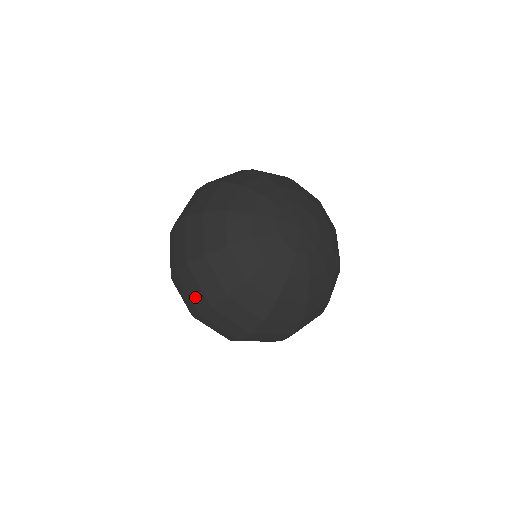
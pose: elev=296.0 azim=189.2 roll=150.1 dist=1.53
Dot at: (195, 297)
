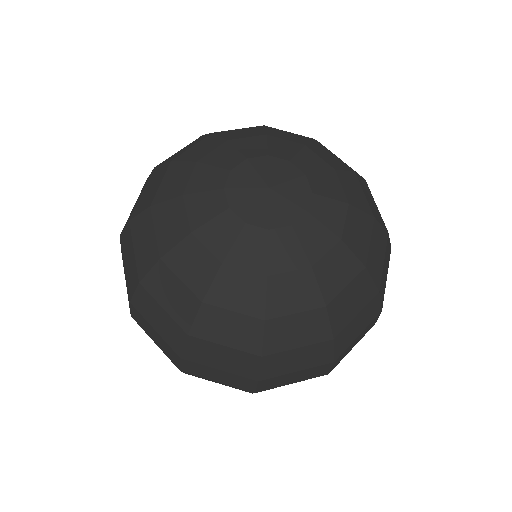
Dot at: occluded
